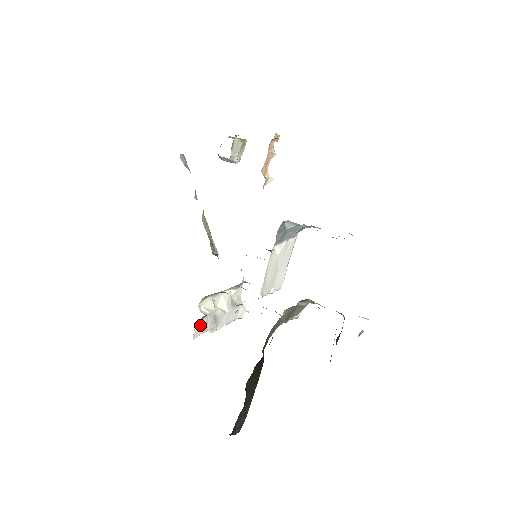
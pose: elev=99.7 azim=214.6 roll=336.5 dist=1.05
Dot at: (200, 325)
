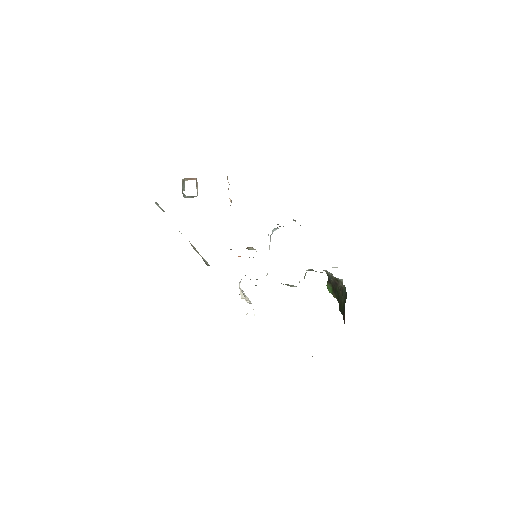
Dot at: occluded
